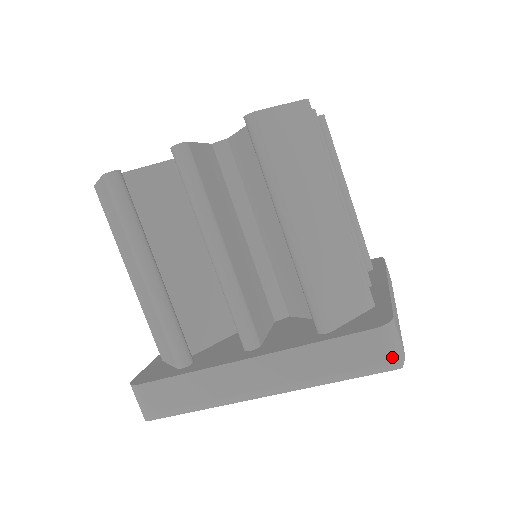
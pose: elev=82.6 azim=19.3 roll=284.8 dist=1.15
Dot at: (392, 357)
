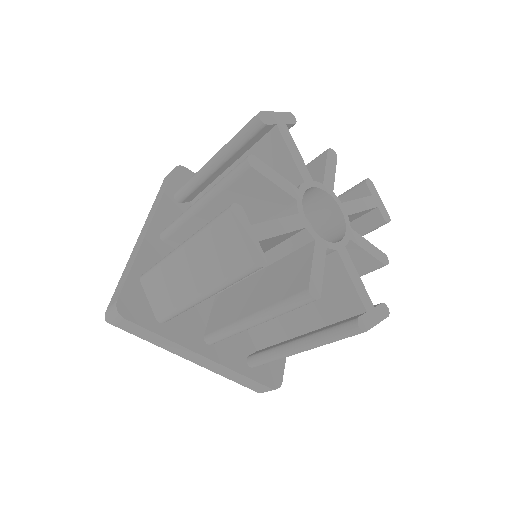
Dot at: occluded
